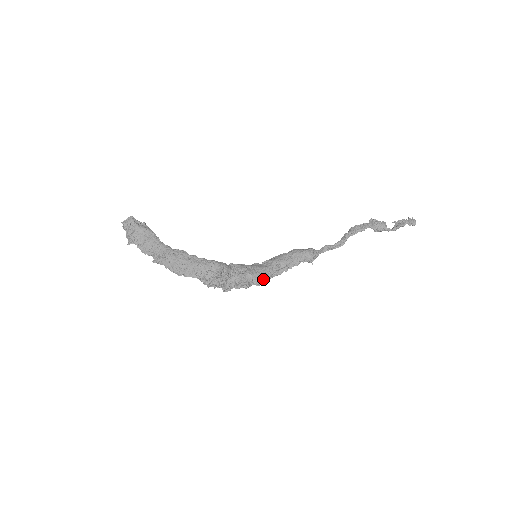
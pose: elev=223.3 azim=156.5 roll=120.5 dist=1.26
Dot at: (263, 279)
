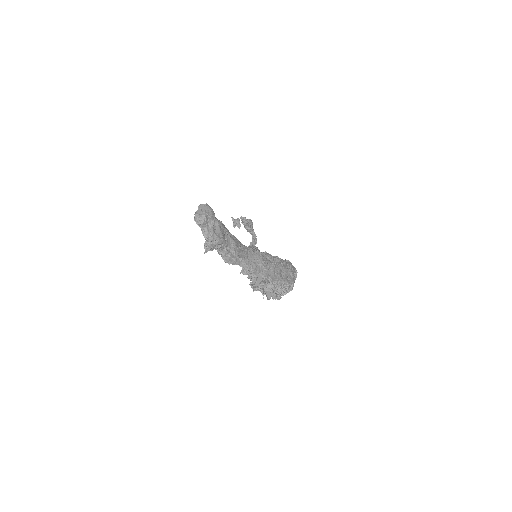
Dot at: occluded
